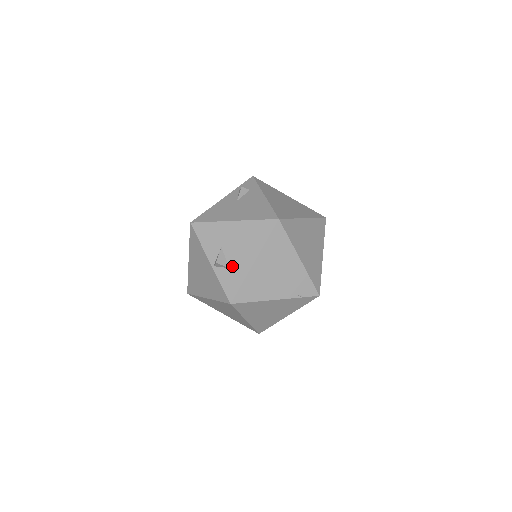
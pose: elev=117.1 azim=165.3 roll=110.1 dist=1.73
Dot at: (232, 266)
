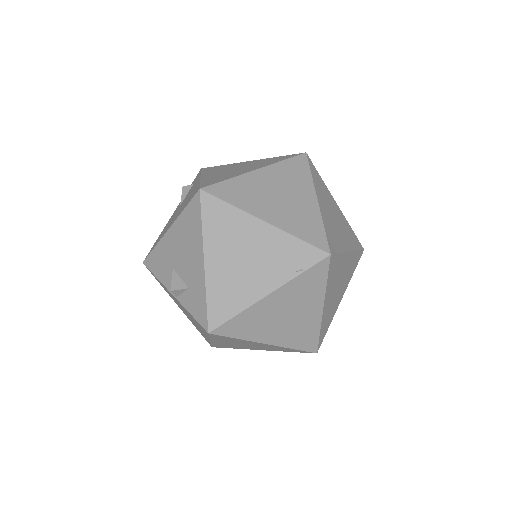
Dot at: (189, 284)
